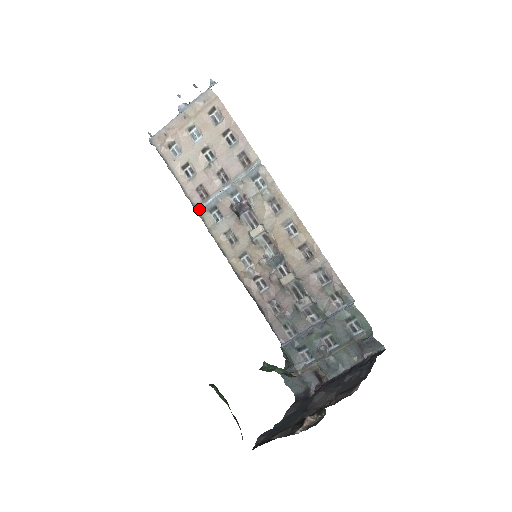
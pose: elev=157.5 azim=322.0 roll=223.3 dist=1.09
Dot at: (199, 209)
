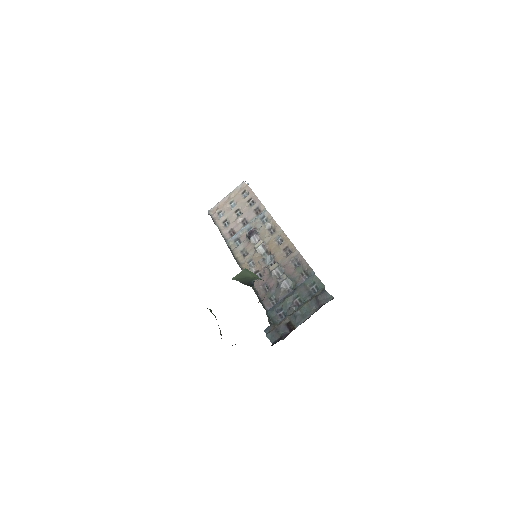
Dot at: (228, 241)
